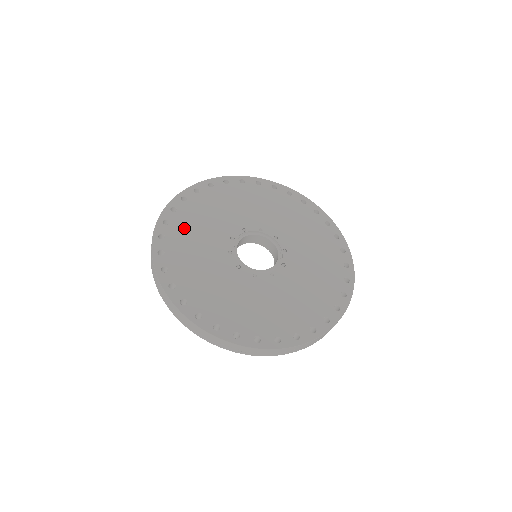
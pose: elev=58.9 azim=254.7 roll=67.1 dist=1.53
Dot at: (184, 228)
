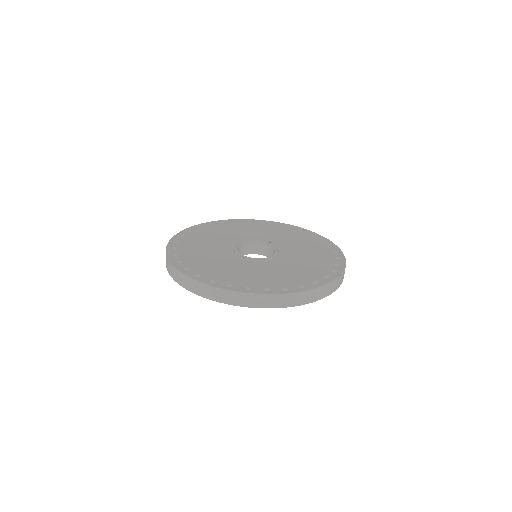
Dot at: (192, 243)
